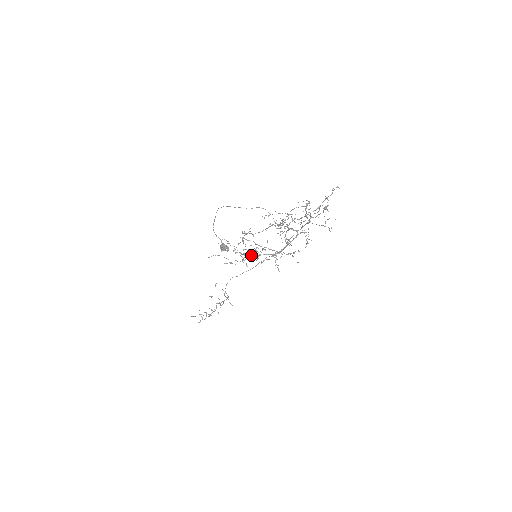
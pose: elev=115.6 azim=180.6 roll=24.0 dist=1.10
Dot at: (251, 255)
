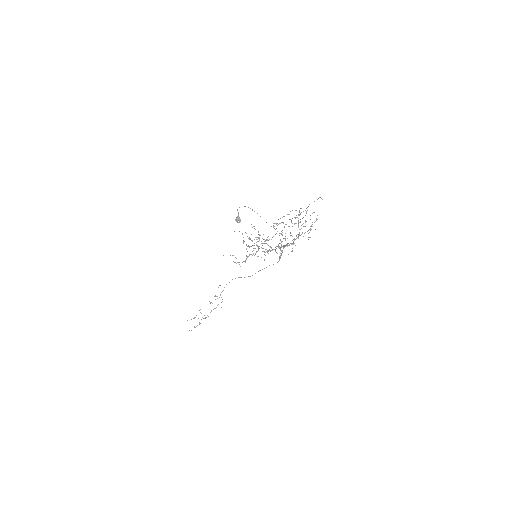
Dot at: (253, 245)
